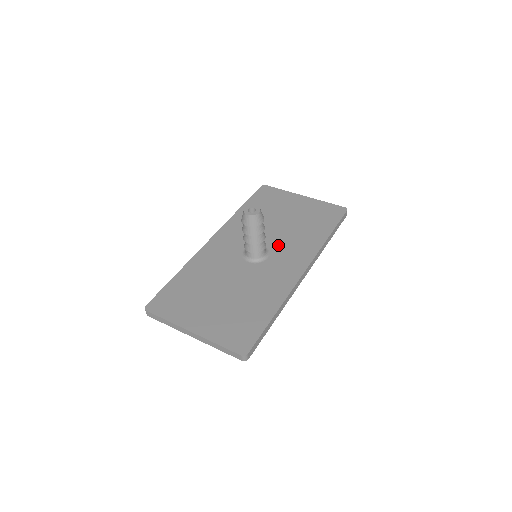
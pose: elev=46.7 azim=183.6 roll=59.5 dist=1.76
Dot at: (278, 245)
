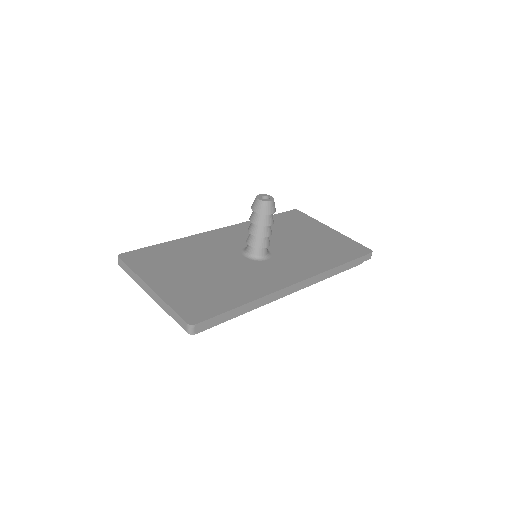
Dot at: (283, 254)
